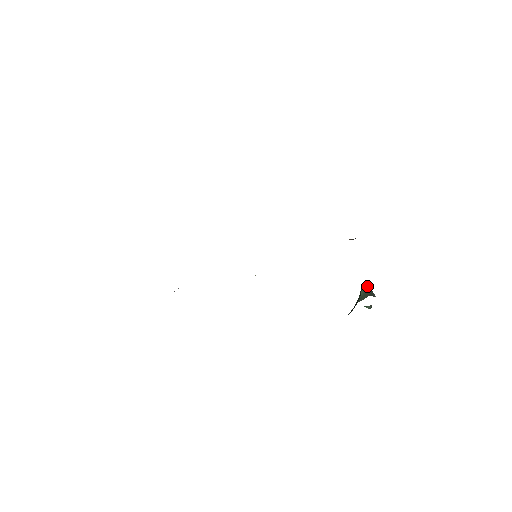
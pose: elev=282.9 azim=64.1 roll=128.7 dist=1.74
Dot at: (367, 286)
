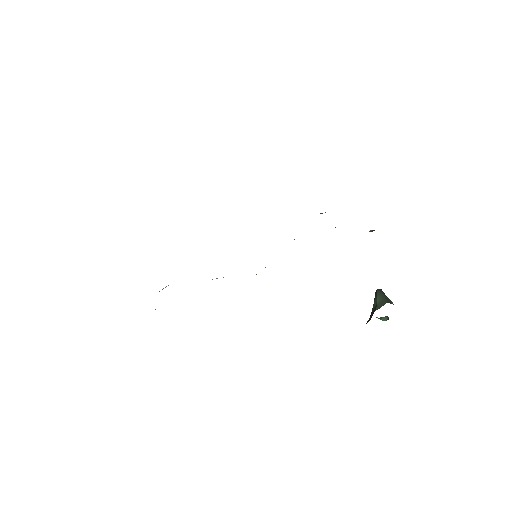
Dot at: (383, 293)
